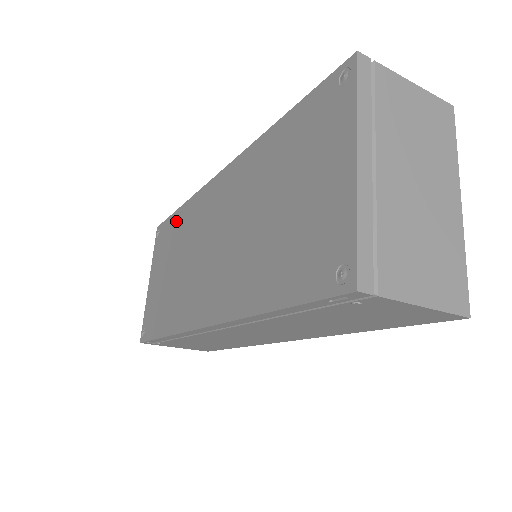
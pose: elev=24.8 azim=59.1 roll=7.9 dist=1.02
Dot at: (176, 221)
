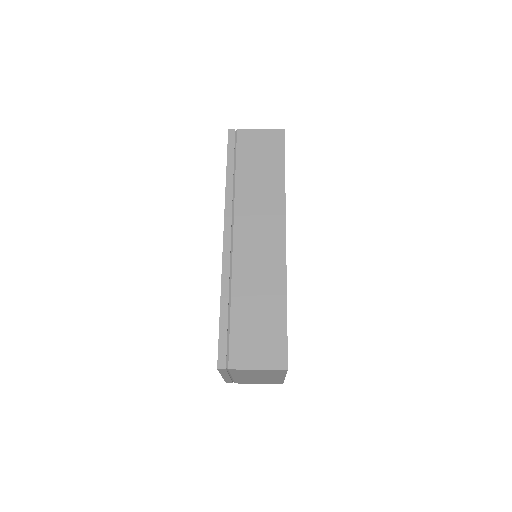
Dot at: occluded
